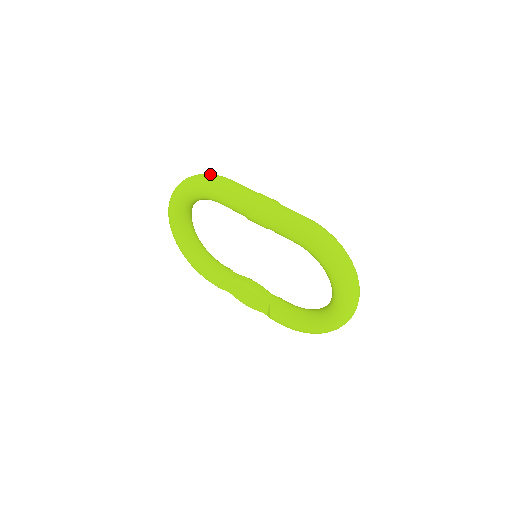
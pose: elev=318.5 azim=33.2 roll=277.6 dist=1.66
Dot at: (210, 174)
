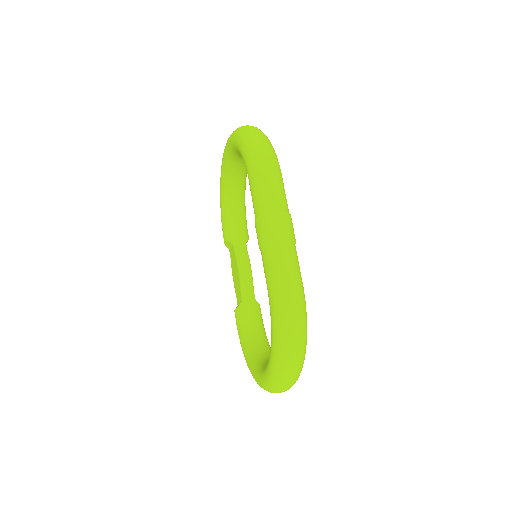
Dot at: (267, 146)
